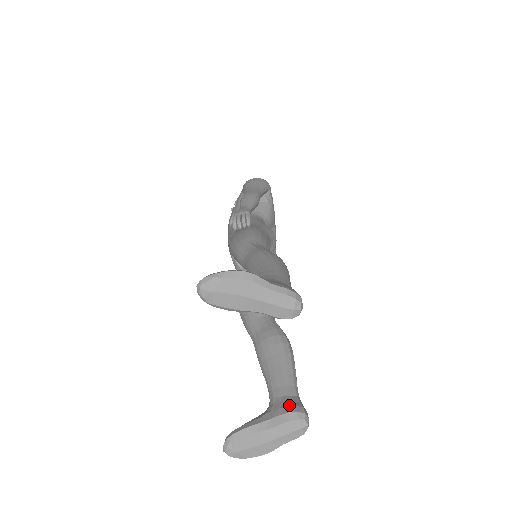
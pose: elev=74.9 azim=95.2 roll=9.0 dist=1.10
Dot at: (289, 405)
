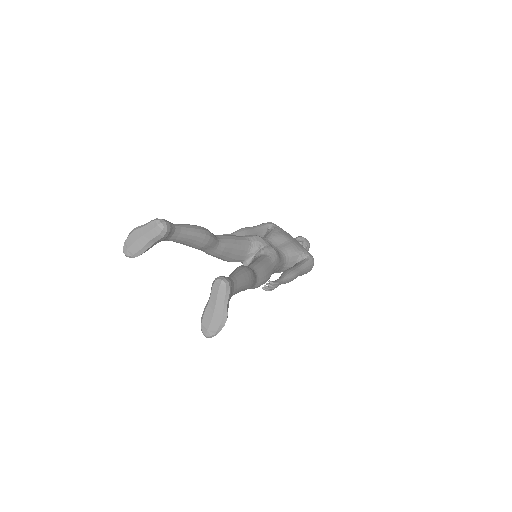
Dot at: occluded
